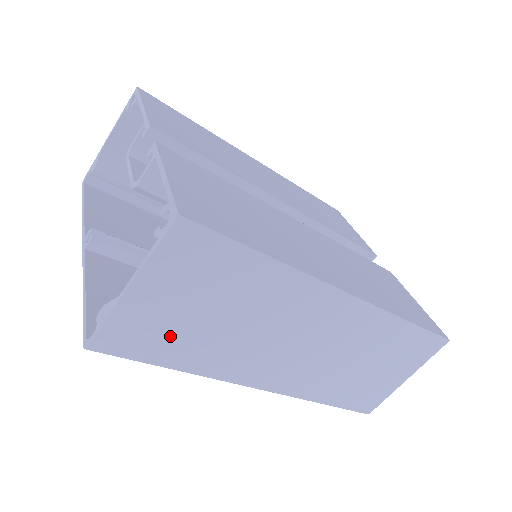
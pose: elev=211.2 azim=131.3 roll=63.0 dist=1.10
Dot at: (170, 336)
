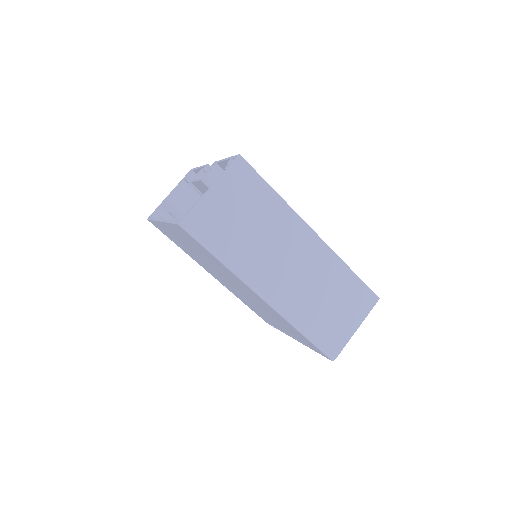
Dot at: (222, 229)
